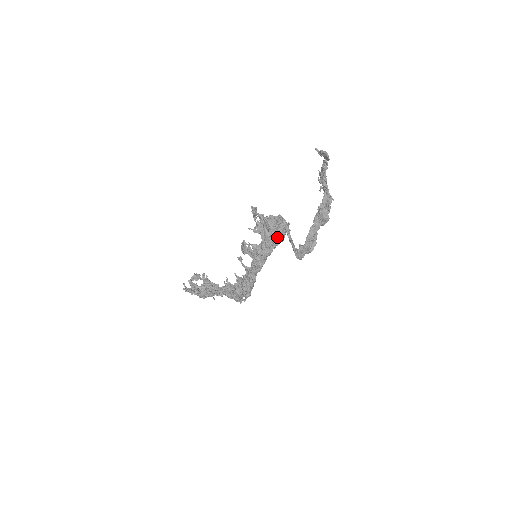
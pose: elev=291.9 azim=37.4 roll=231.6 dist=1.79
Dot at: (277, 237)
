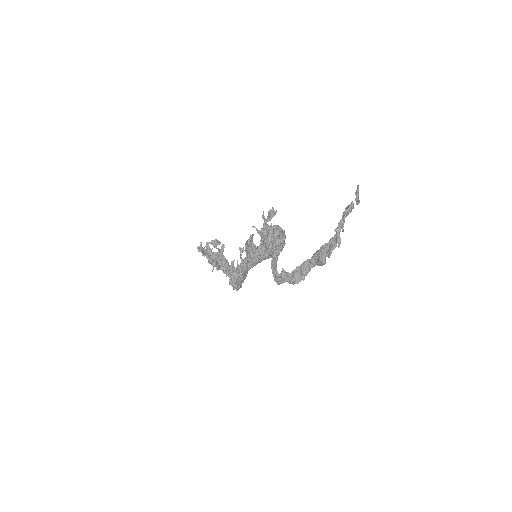
Dot at: (270, 249)
